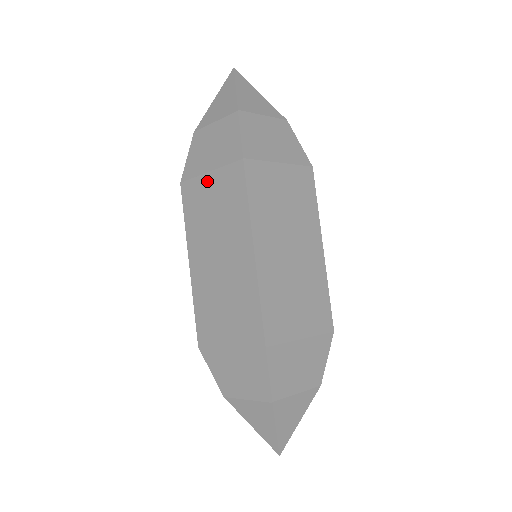
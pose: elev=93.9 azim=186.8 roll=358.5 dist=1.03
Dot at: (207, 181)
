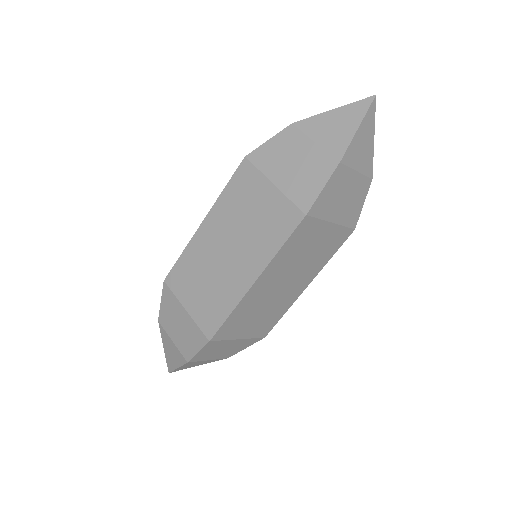
Dot at: (266, 189)
